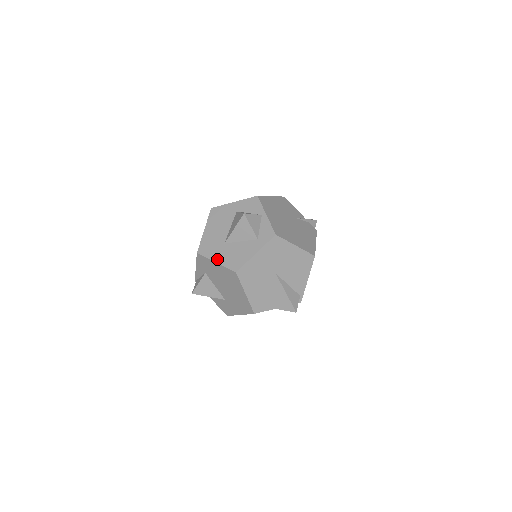
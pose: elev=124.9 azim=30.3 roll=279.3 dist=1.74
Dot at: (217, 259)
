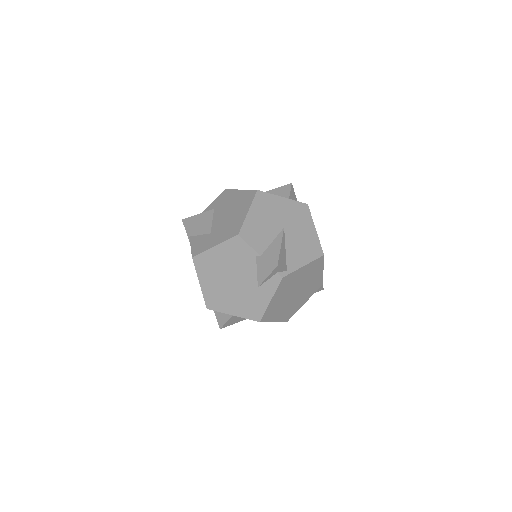
Dot at: occluded
